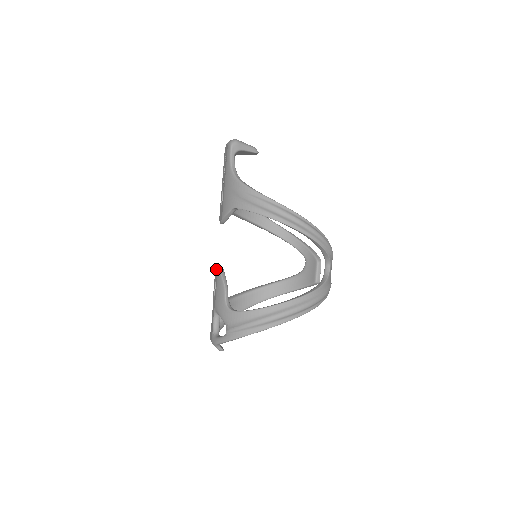
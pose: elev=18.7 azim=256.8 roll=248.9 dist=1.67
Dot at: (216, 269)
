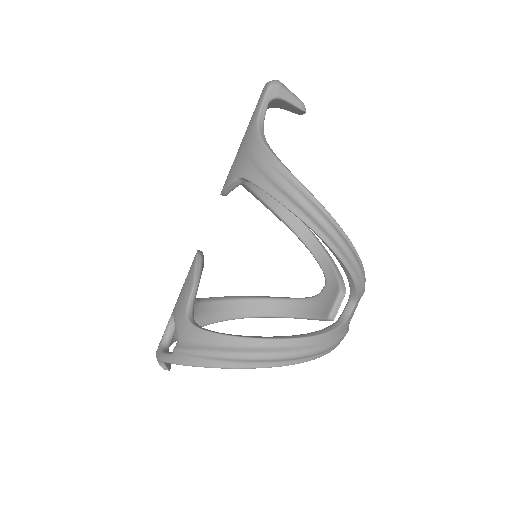
Dot at: occluded
